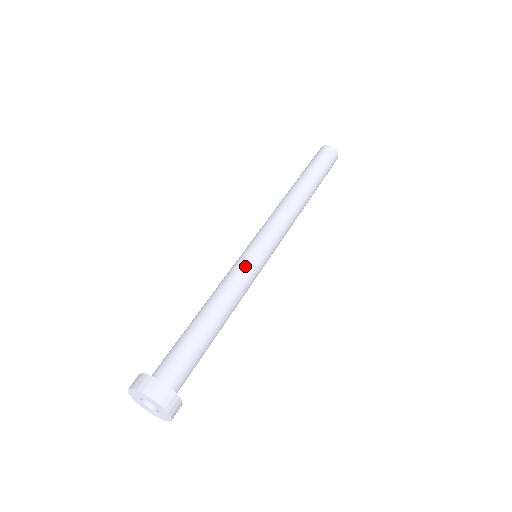
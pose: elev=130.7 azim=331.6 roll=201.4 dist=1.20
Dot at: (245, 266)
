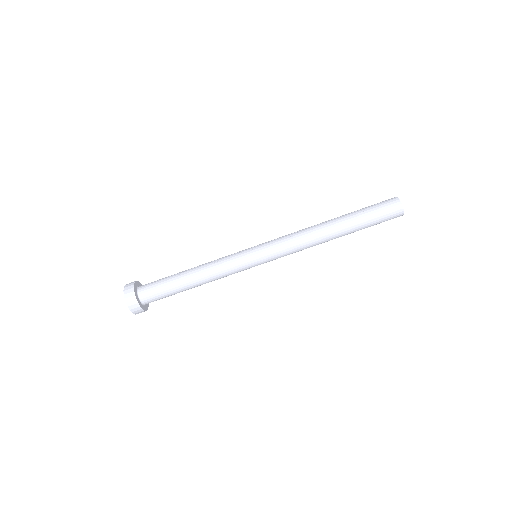
Dot at: occluded
